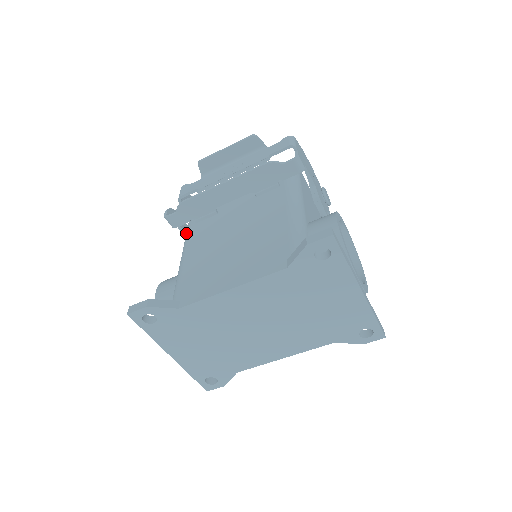
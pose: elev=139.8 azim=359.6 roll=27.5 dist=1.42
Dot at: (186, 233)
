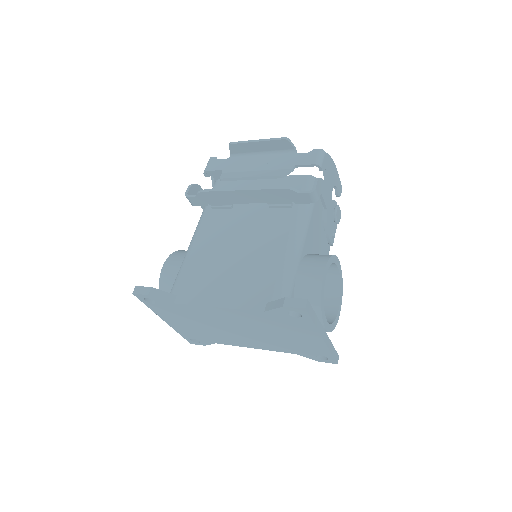
Dot at: (201, 215)
